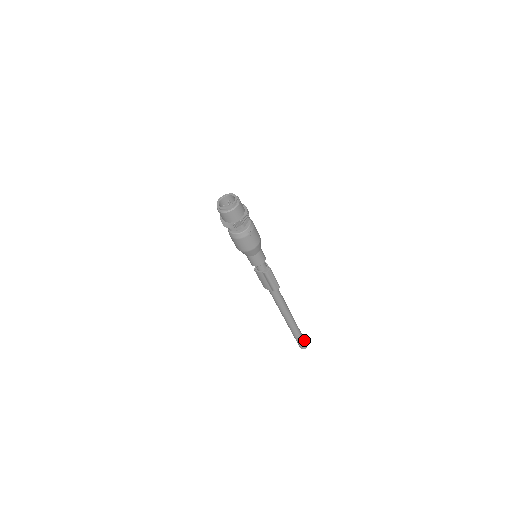
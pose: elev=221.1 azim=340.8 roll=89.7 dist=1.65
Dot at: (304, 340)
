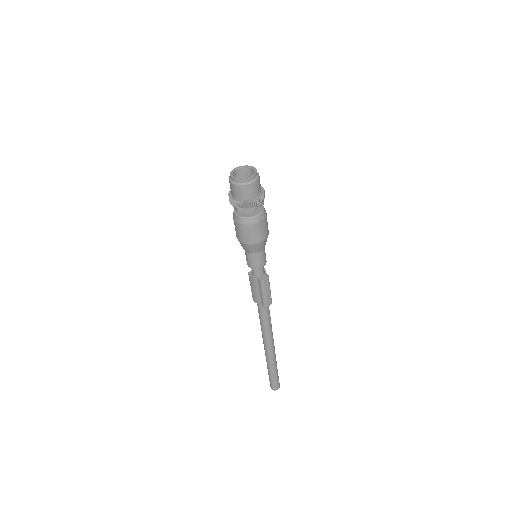
Dot at: (278, 379)
